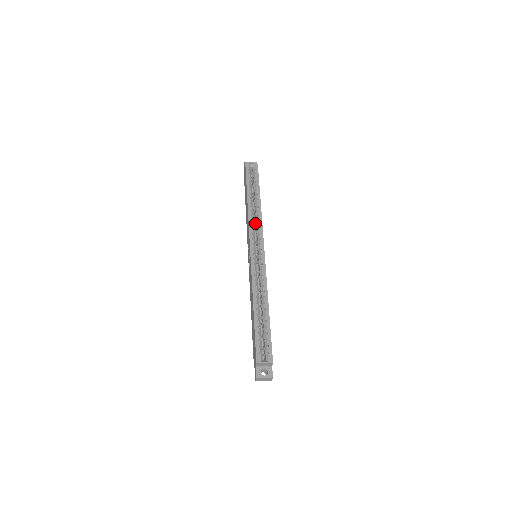
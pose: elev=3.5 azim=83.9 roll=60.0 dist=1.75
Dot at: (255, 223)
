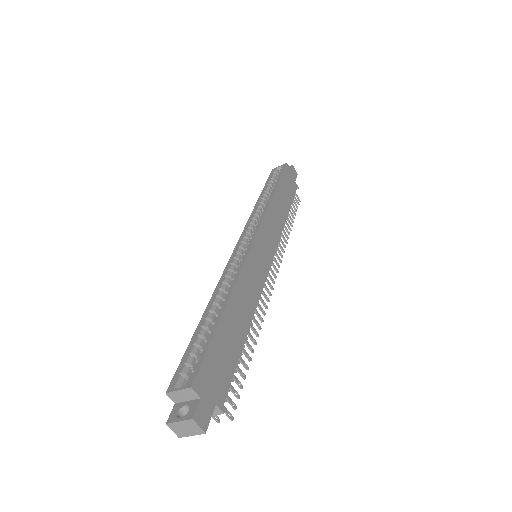
Dot at: occluded
